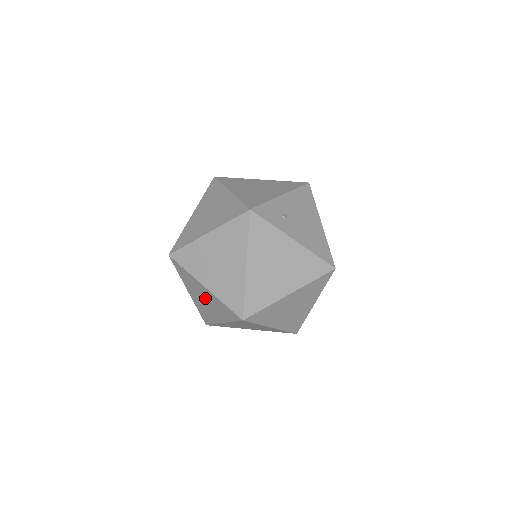
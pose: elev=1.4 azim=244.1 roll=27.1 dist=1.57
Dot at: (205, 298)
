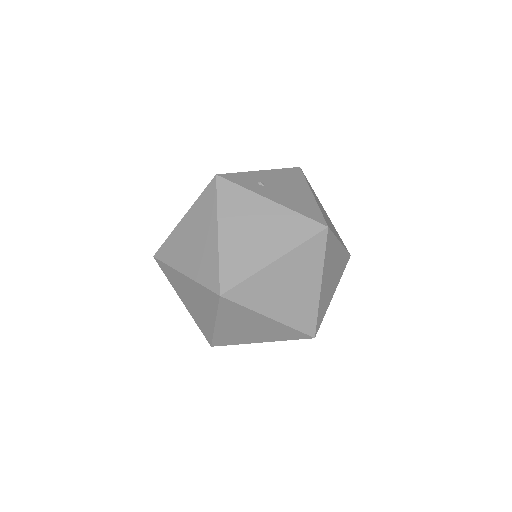
Dot at: (191, 295)
